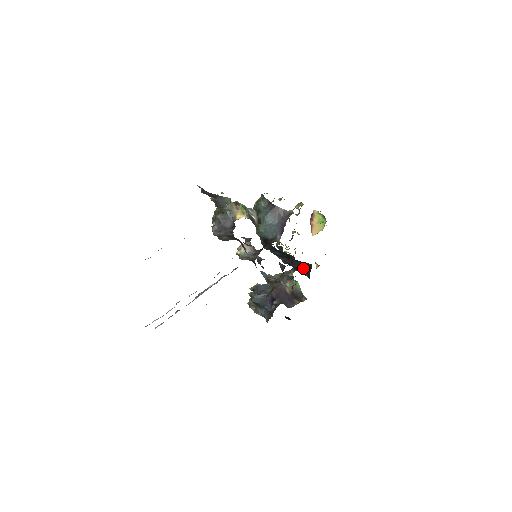
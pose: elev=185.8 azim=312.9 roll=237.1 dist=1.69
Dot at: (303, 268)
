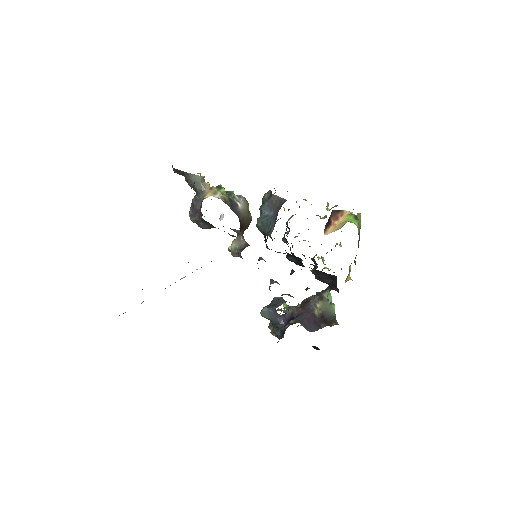
Dot at: (333, 283)
